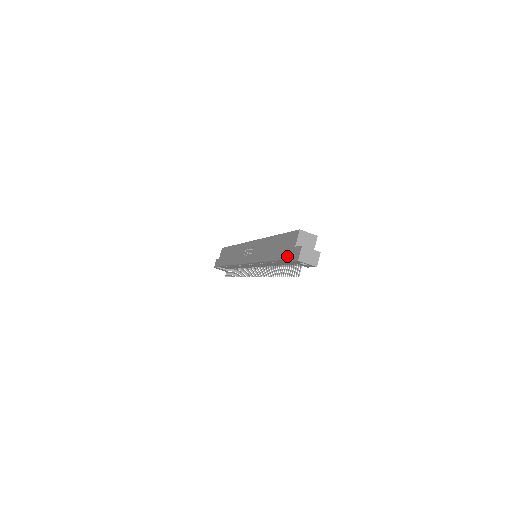
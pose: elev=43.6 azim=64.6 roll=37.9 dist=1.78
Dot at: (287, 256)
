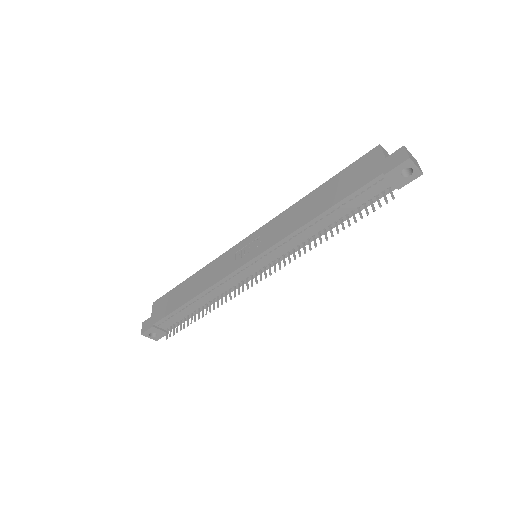
Dot at: (373, 175)
